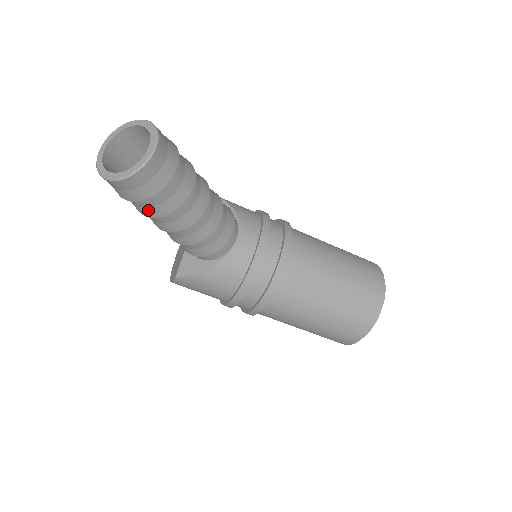
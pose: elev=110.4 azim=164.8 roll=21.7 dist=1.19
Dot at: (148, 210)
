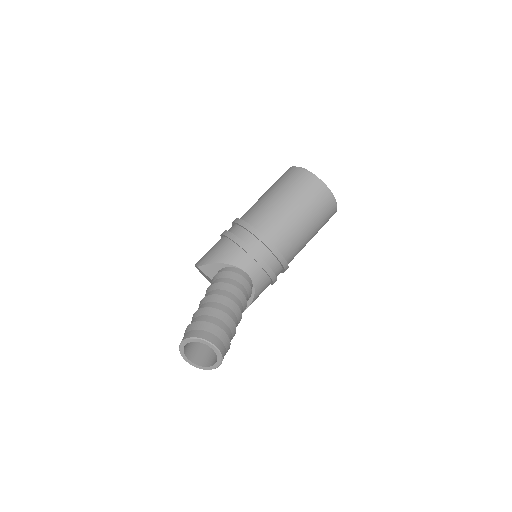
Dot at: occluded
